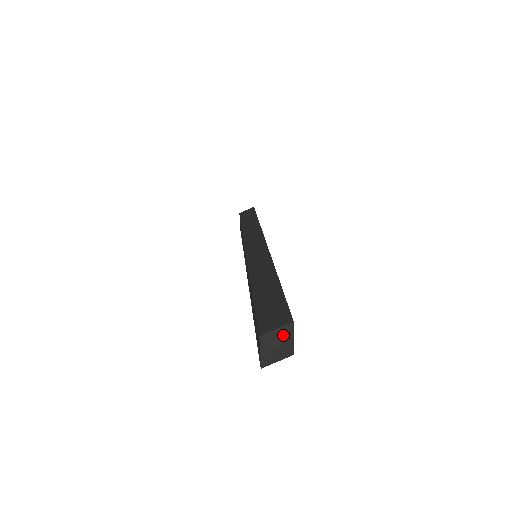
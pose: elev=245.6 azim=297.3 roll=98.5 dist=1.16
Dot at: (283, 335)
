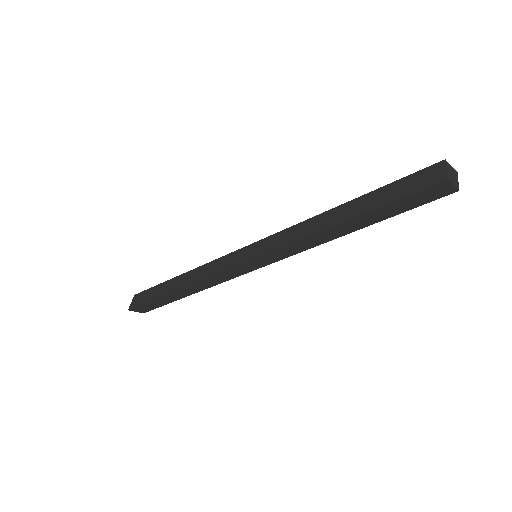
Dot at: occluded
